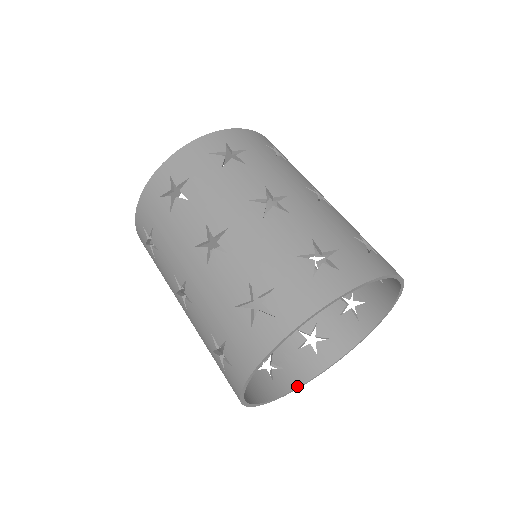
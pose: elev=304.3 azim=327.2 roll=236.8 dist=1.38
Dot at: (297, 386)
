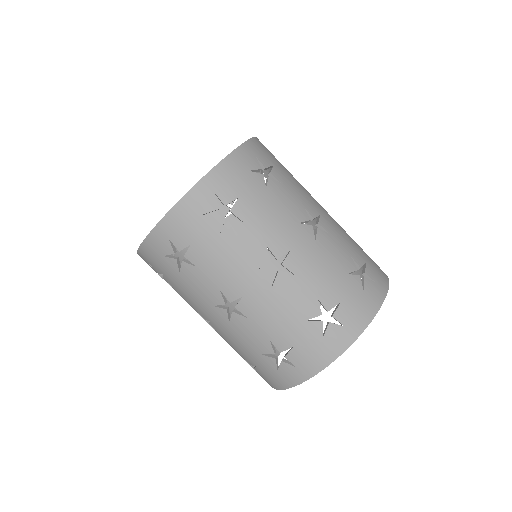
Dot at: occluded
